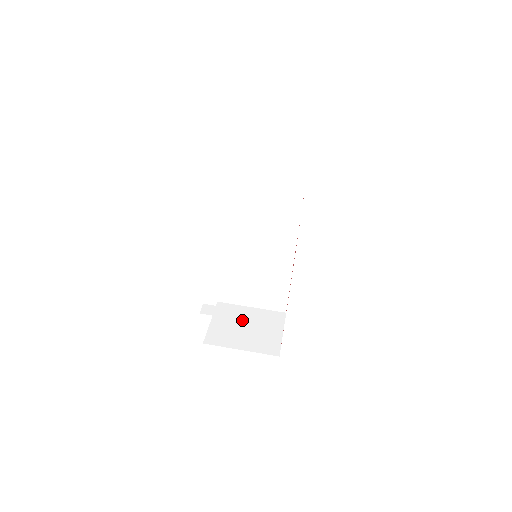
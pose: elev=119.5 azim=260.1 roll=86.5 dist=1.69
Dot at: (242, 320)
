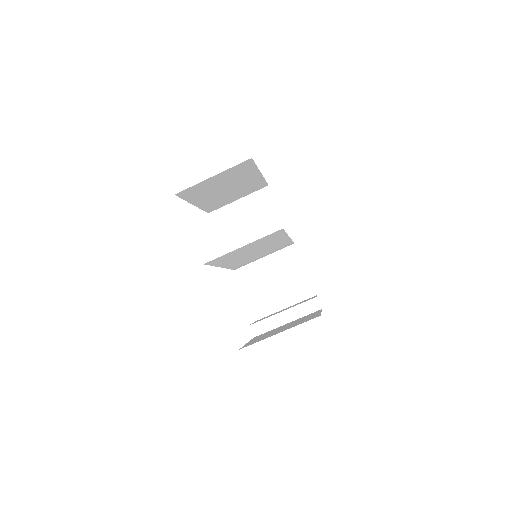
Dot at: (267, 277)
